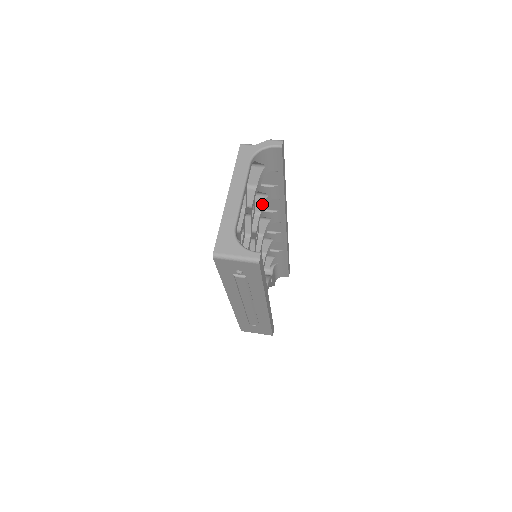
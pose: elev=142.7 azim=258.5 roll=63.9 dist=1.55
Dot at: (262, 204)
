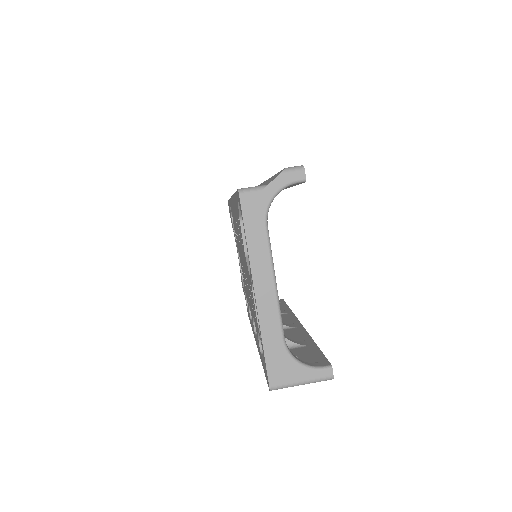
Dot at: occluded
